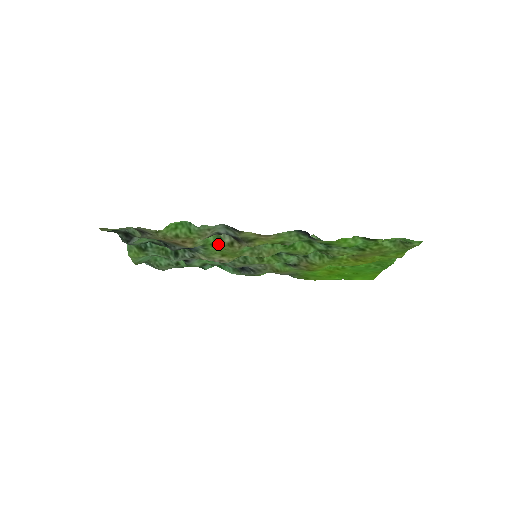
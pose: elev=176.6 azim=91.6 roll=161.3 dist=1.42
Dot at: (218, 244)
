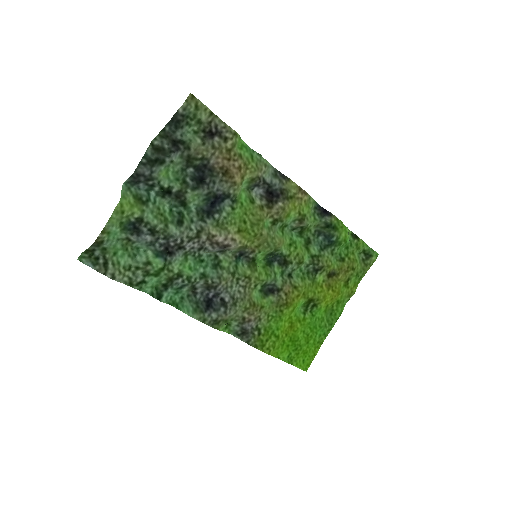
Dot at: (247, 206)
